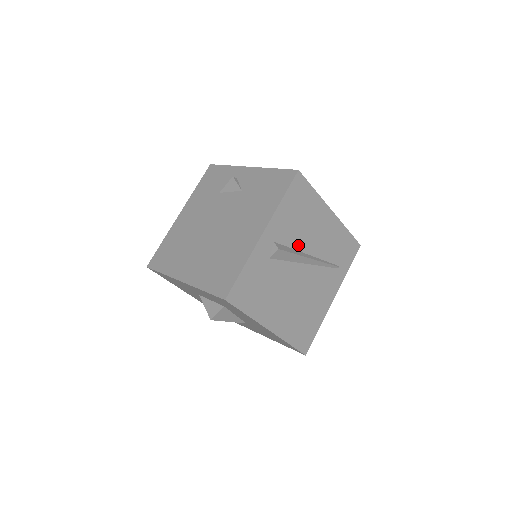
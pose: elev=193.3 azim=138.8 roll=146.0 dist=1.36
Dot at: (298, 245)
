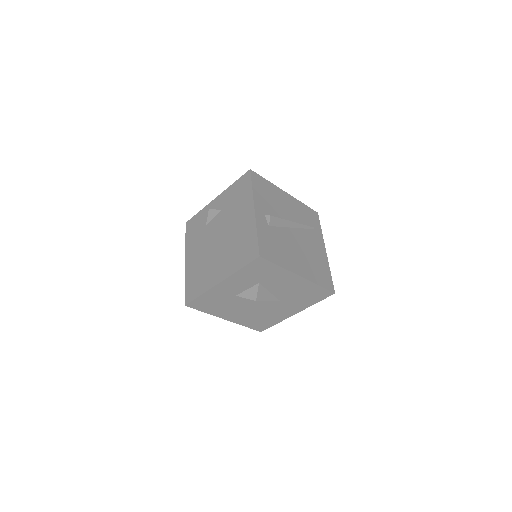
Dot at: (280, 216)
